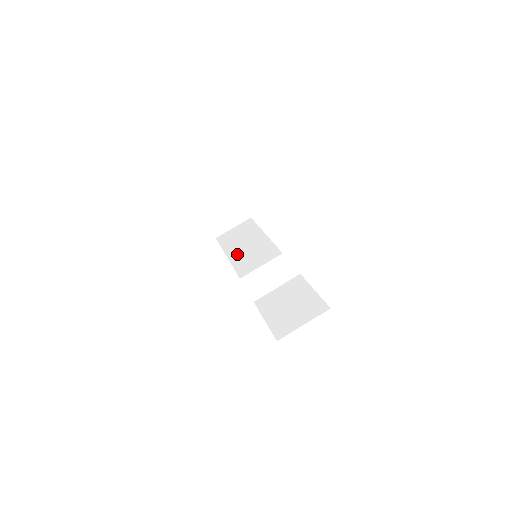
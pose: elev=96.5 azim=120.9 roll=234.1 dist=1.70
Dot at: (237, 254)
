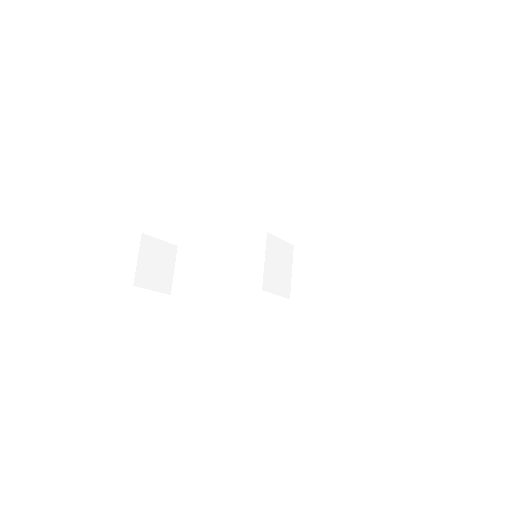
Dot at: (220, 280)
